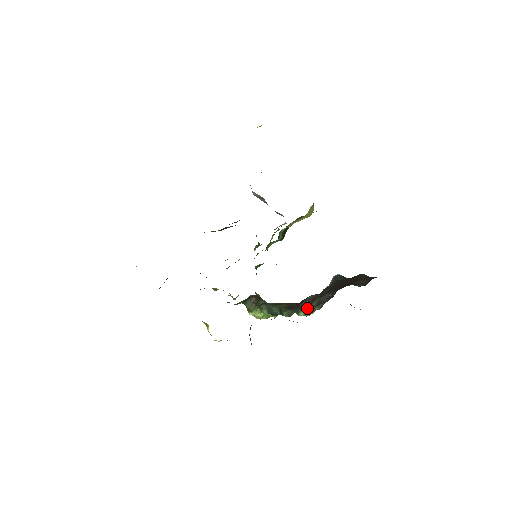
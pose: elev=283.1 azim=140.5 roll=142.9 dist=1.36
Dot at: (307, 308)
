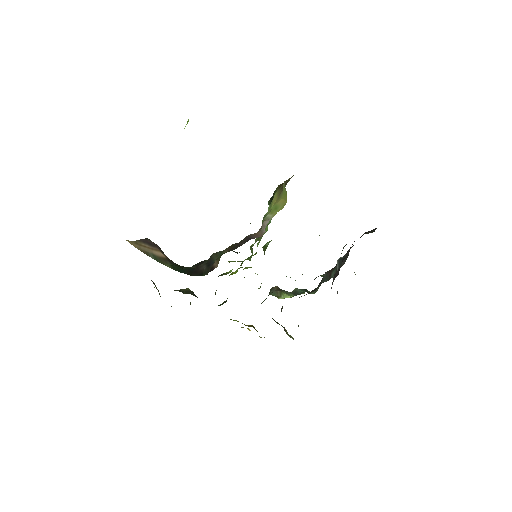
Dot at: occluded
